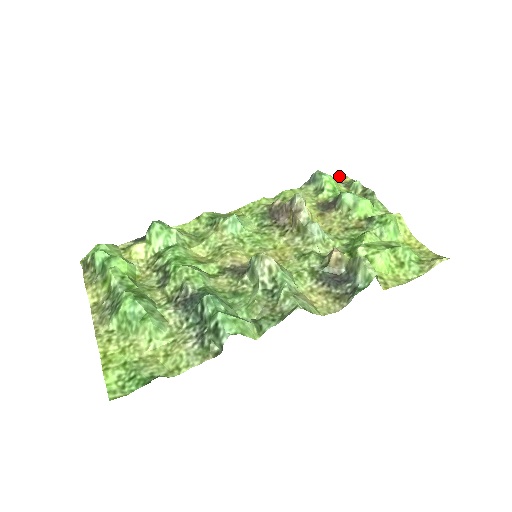
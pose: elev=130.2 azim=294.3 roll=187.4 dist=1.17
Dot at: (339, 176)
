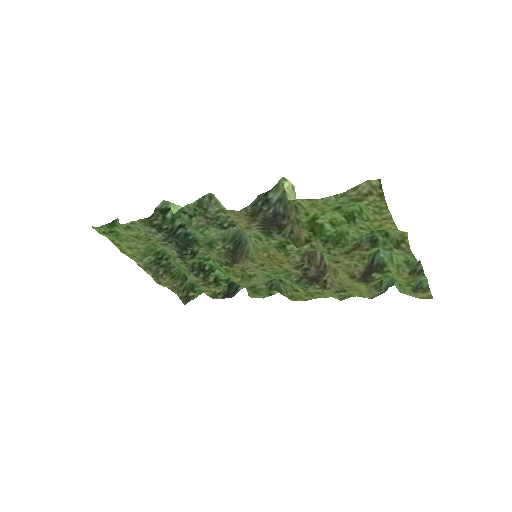
Dot at: (424, 298)
